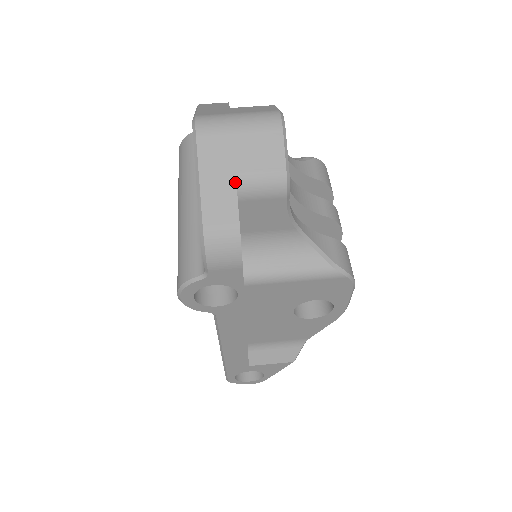
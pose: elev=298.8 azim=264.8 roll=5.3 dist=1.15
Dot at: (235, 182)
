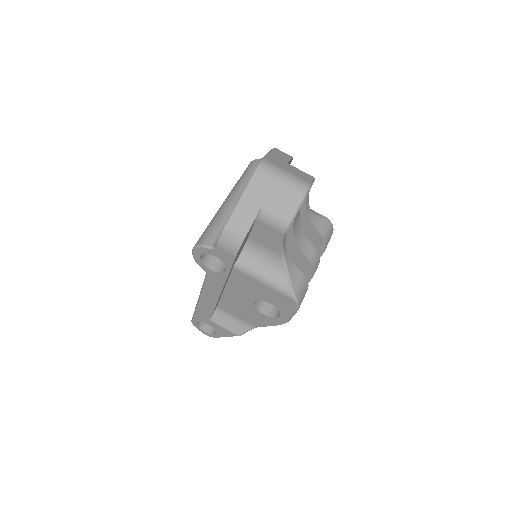
Dot at: (260, 209)
